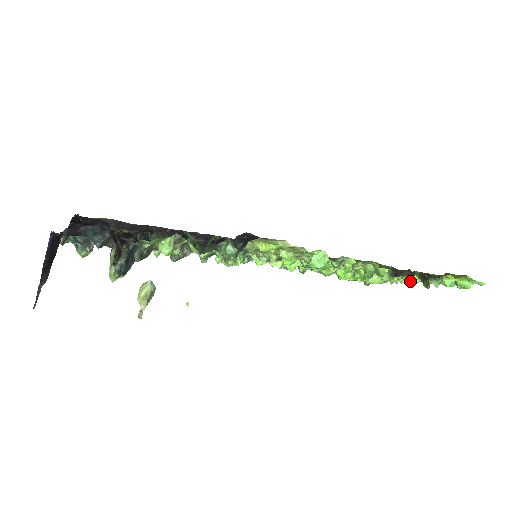
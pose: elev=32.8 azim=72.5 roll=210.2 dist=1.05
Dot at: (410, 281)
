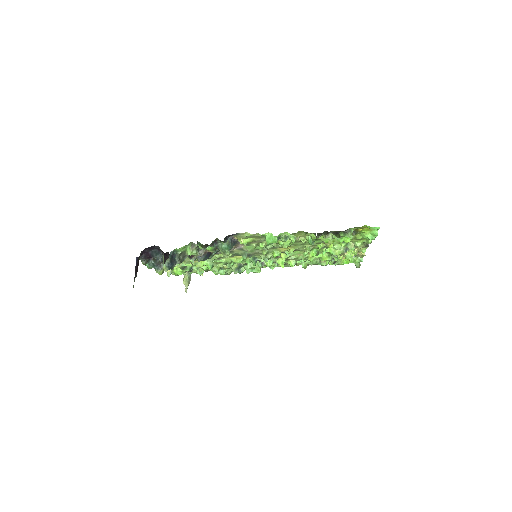
Dot at: (331, 238)
